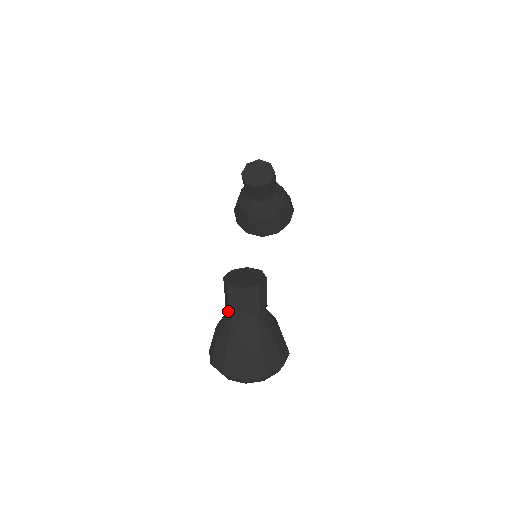
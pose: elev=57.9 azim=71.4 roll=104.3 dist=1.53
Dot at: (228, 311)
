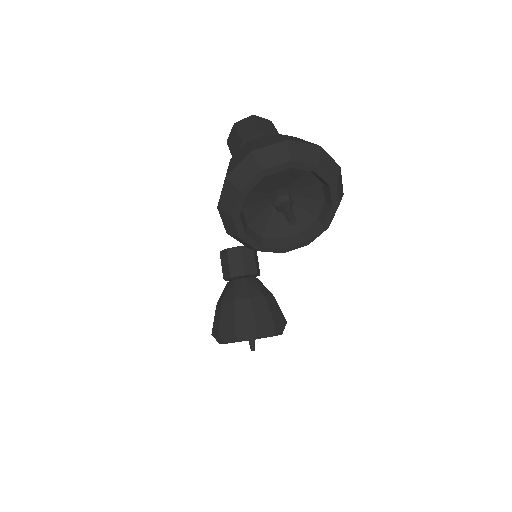
Dot at: (240, 146)
